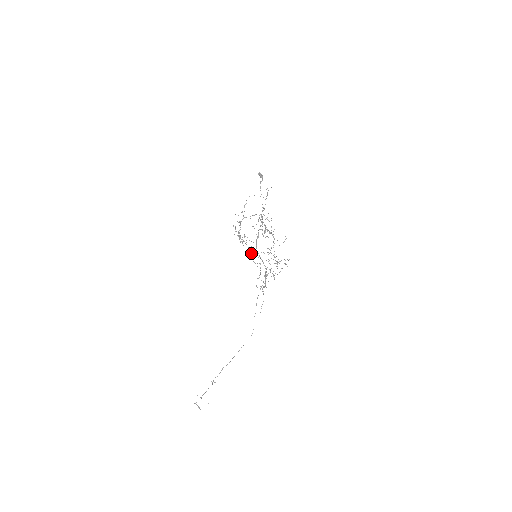
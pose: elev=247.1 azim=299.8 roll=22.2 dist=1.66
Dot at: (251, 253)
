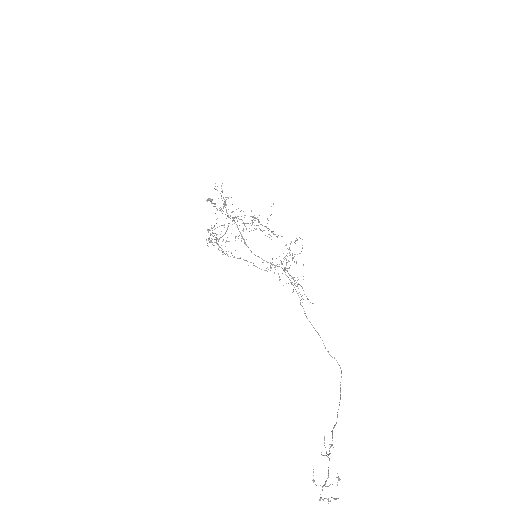
Dot at: occluded
